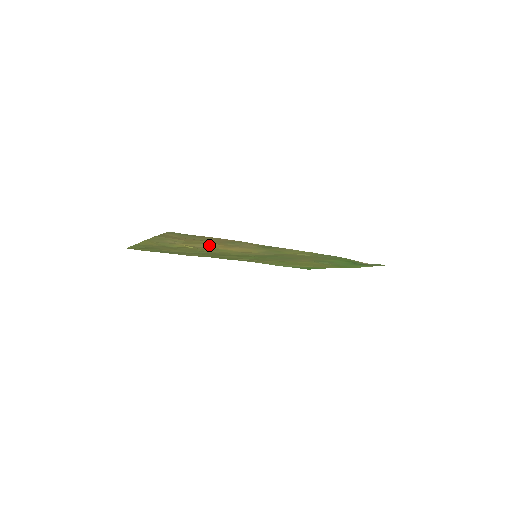
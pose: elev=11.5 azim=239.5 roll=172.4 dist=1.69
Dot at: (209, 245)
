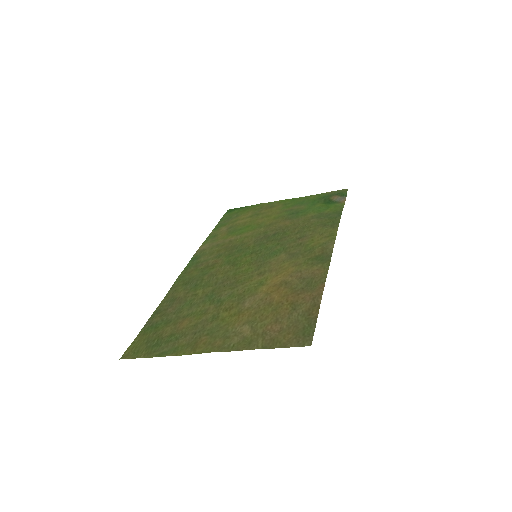
Dot at: (268, 298)
